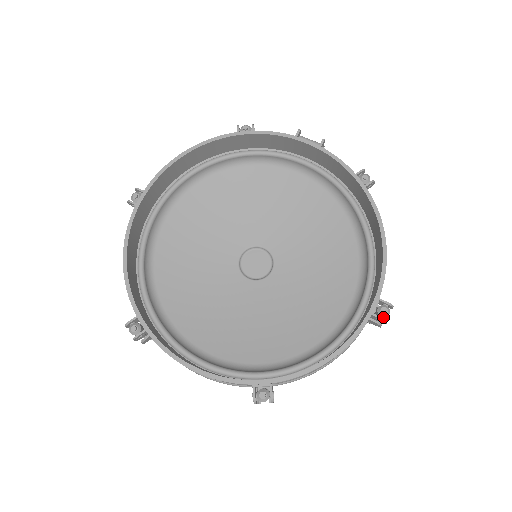
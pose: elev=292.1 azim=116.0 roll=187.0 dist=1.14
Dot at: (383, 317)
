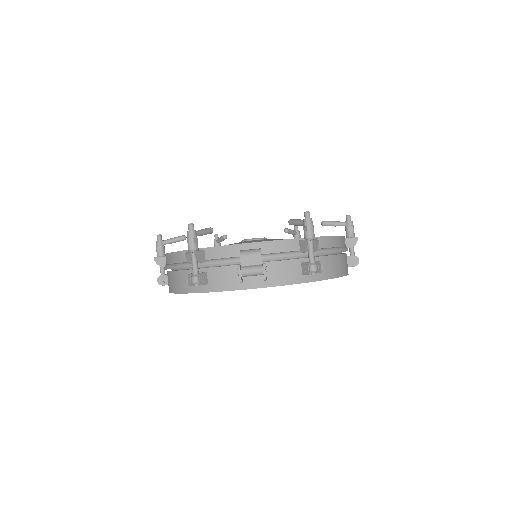
Dot at: occluded
